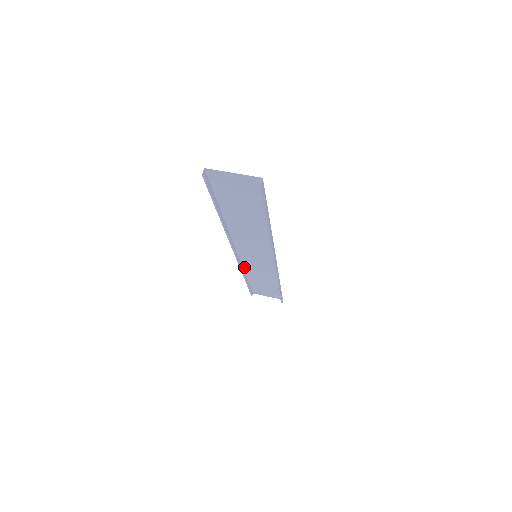
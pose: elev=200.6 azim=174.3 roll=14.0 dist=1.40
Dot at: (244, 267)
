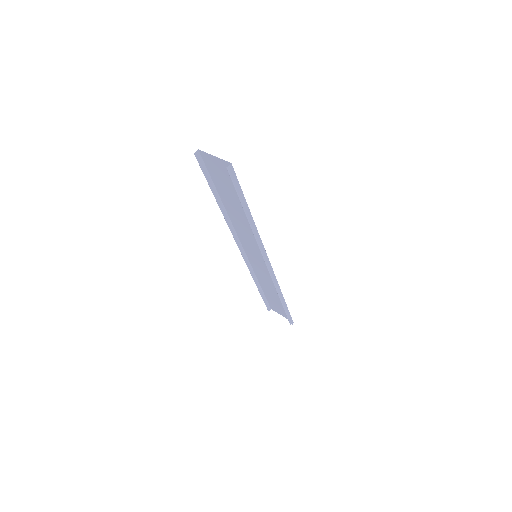
Dot at: (254, 270)
